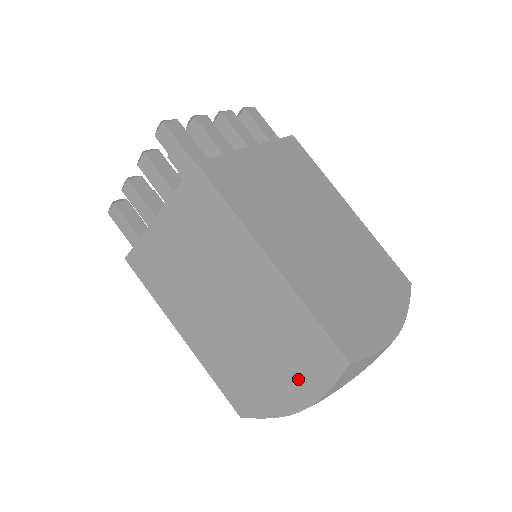
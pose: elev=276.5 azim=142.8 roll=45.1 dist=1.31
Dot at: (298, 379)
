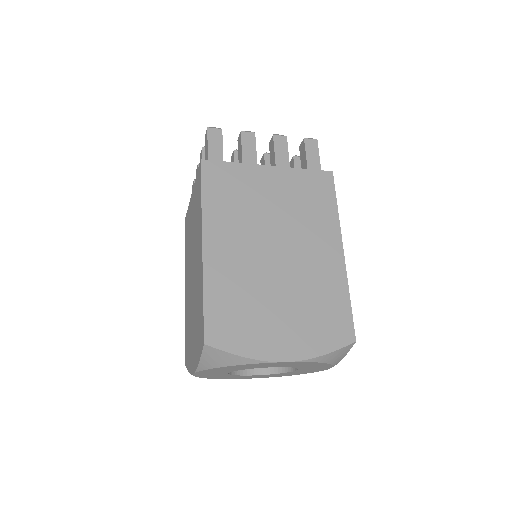
Dot at: (196, 346)
